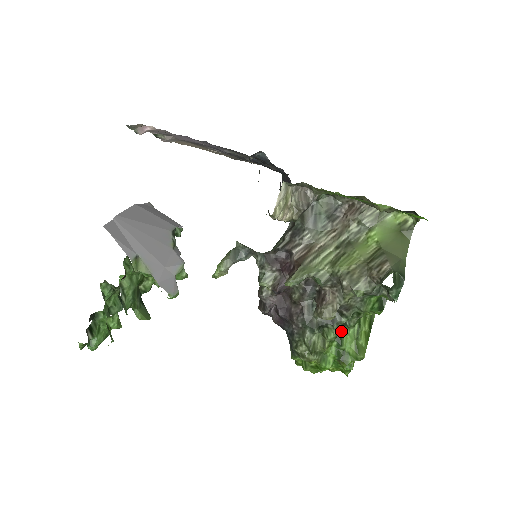
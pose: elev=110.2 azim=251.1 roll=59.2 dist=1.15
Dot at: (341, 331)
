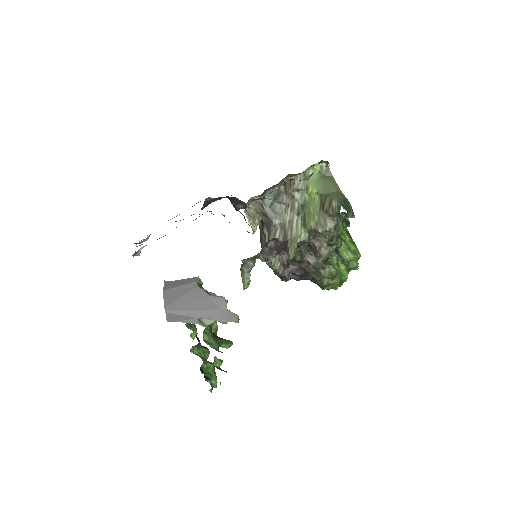
Dot at: (337, 253)
